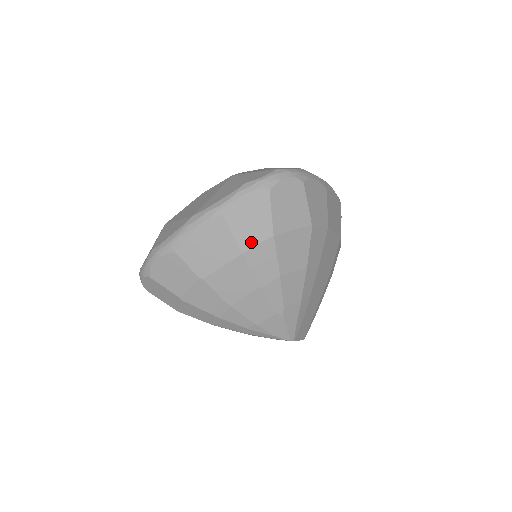
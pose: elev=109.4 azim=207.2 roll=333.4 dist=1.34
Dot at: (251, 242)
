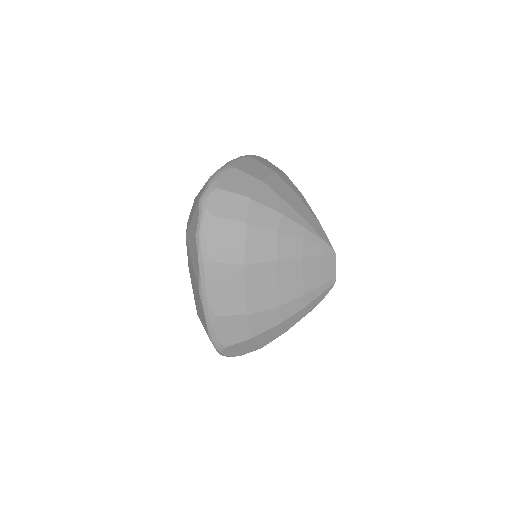
Dot at: (276, 170)
